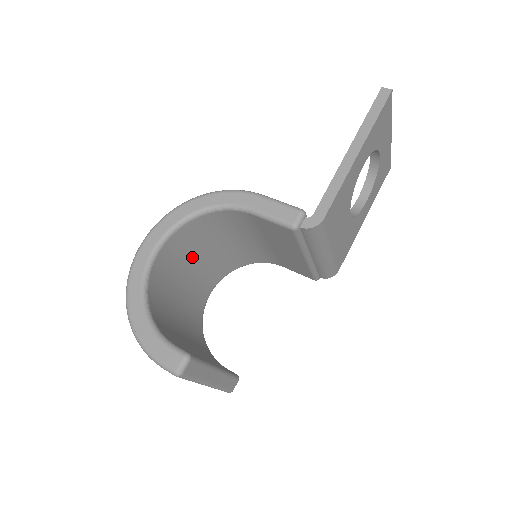
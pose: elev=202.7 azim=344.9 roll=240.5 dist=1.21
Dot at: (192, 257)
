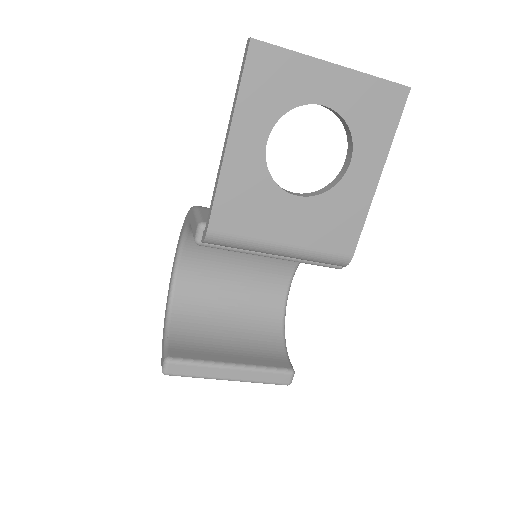
Dot at: (227, 262)
